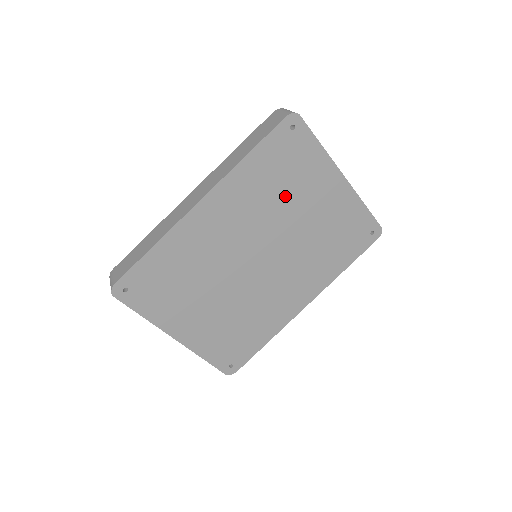
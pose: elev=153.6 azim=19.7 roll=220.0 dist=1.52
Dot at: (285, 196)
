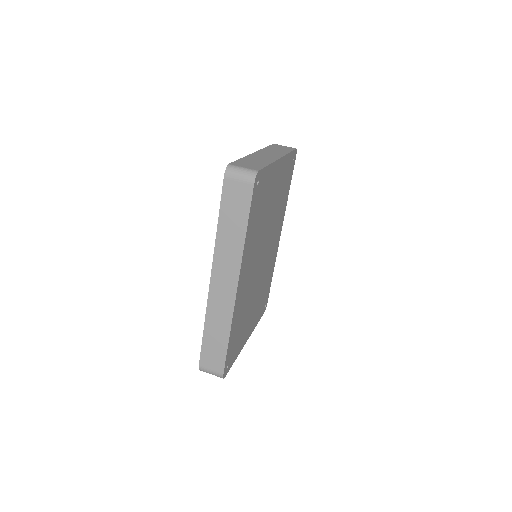
Dot at: (263, 216)
